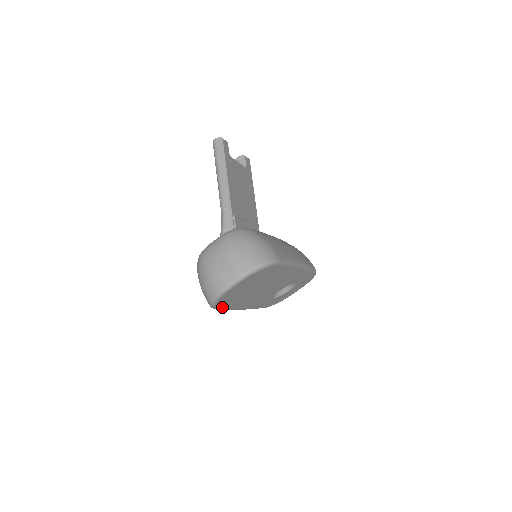
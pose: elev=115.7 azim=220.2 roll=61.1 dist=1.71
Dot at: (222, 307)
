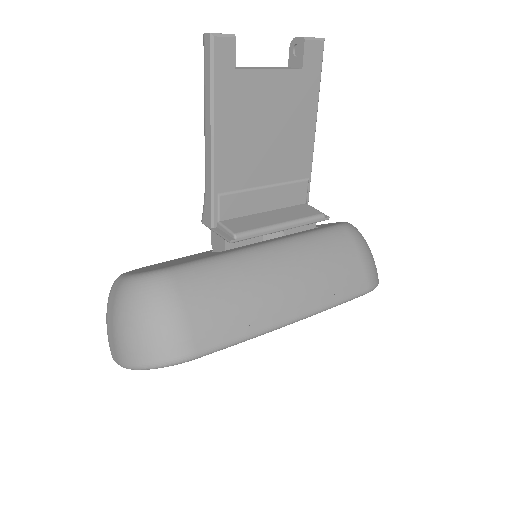
Dot at: occluded
